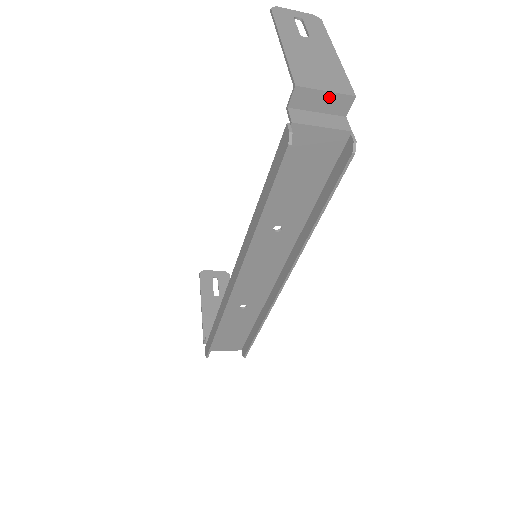
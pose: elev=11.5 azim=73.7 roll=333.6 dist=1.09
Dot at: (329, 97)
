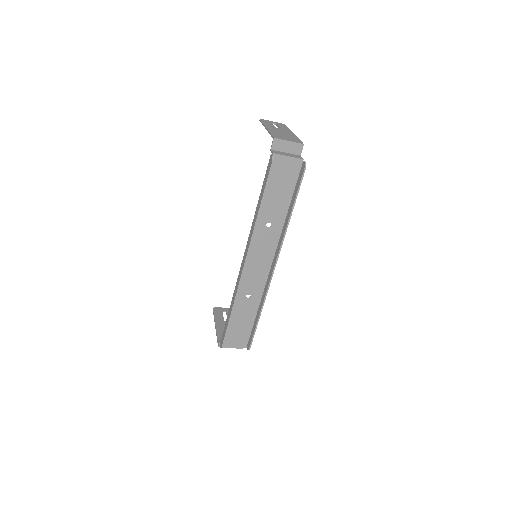
Dot at: (291, 144)
